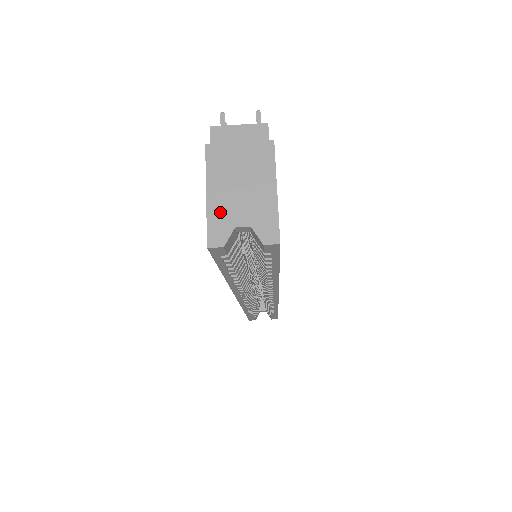
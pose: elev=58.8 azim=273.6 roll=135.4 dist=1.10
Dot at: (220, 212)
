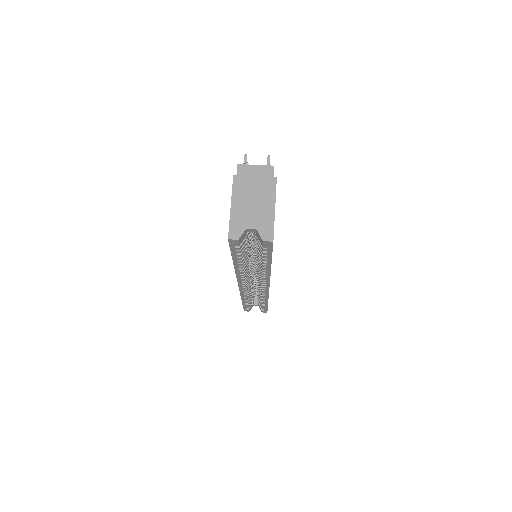
Dot at: (238, 218)
